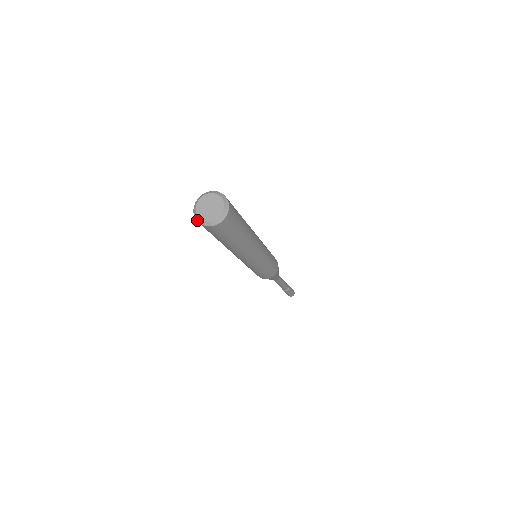
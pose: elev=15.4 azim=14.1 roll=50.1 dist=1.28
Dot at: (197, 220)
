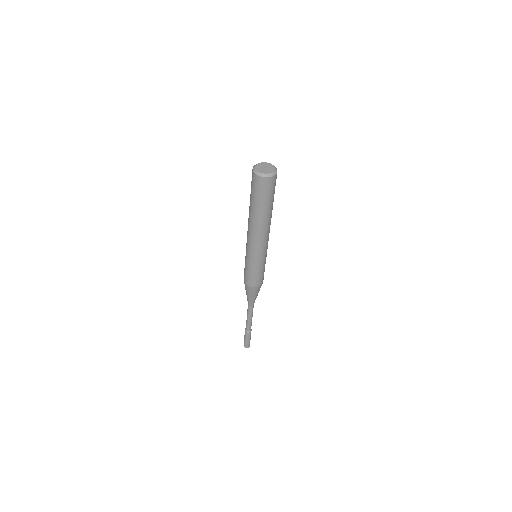
Dot at: (264, 176)
